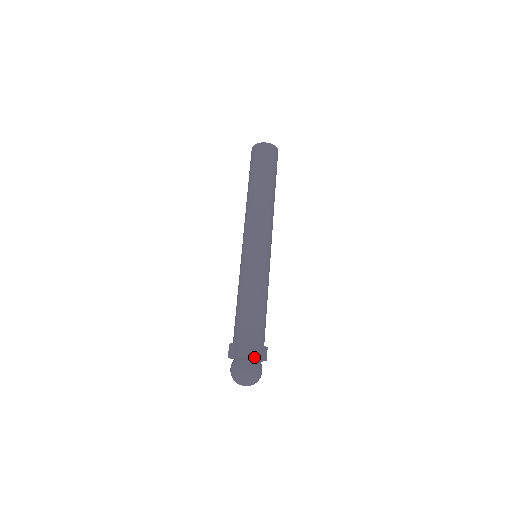
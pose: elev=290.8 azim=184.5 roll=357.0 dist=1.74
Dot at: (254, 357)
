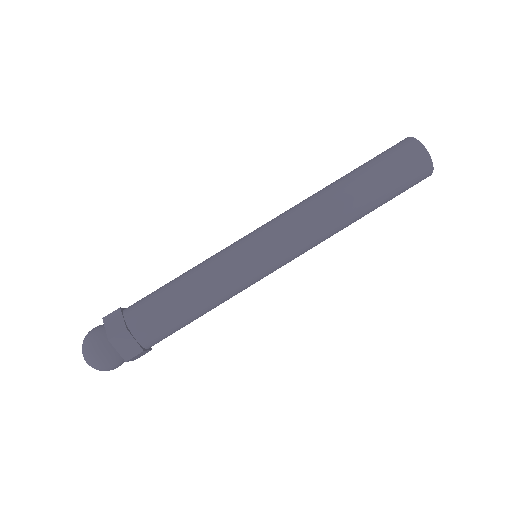
Dot at: (108, 335)
